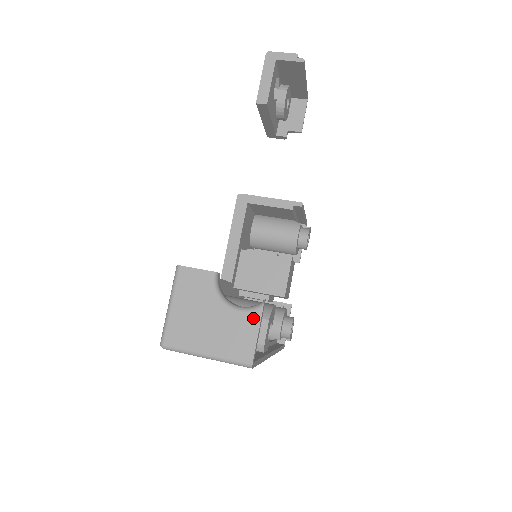
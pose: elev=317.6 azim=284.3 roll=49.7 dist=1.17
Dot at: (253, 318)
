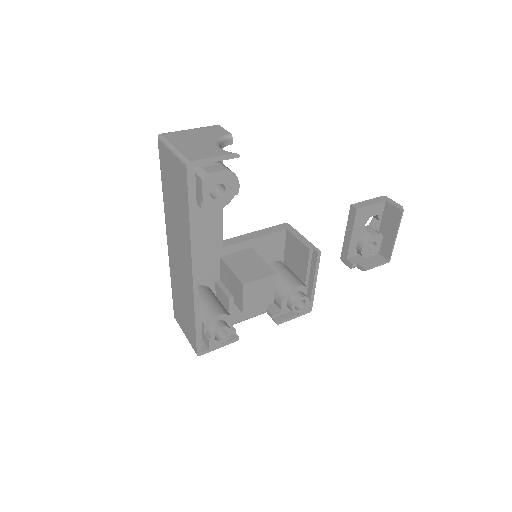
Dot at: (222, 152)
